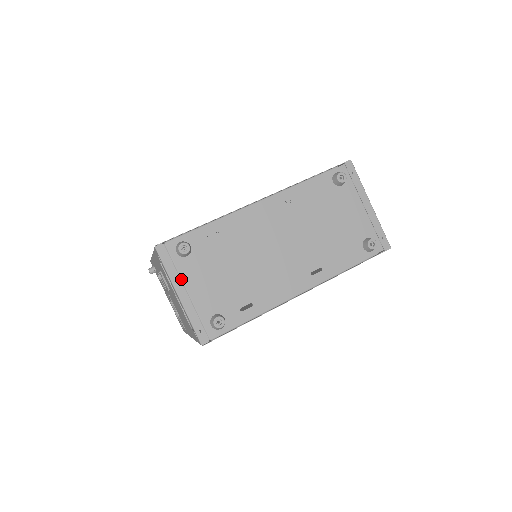
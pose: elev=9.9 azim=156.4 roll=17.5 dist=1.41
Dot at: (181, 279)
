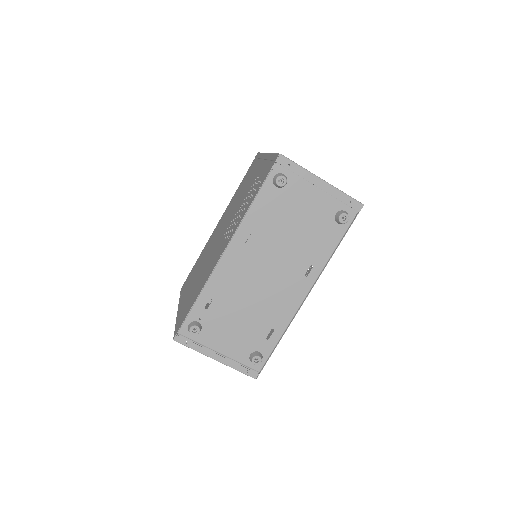
Dot at: (209, 348)
